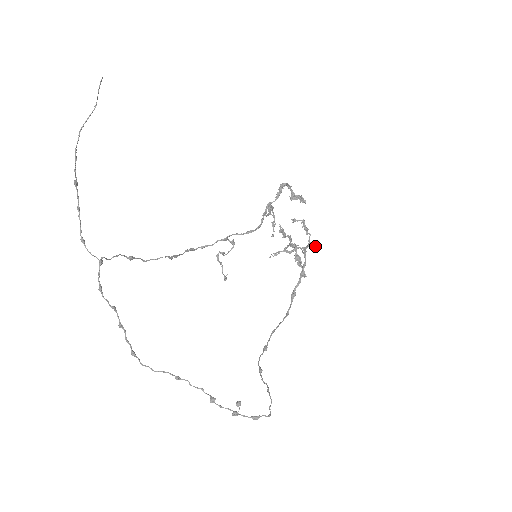
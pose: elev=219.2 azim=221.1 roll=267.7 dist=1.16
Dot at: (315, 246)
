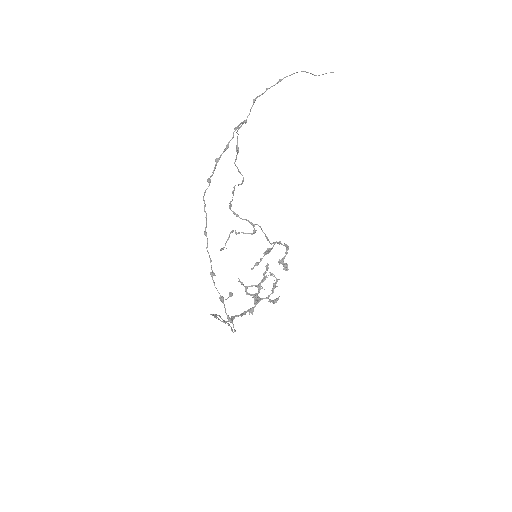
Dot at: (278, 298)
